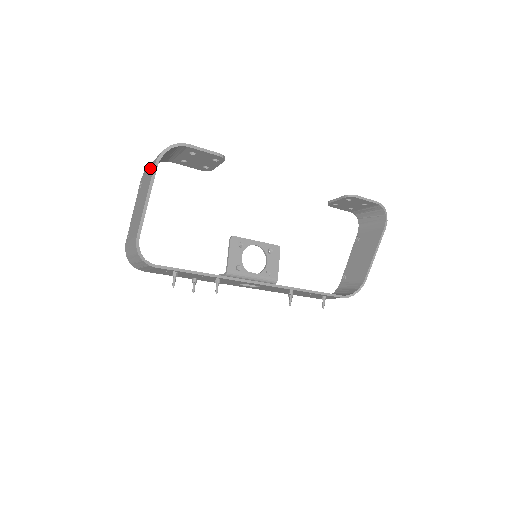
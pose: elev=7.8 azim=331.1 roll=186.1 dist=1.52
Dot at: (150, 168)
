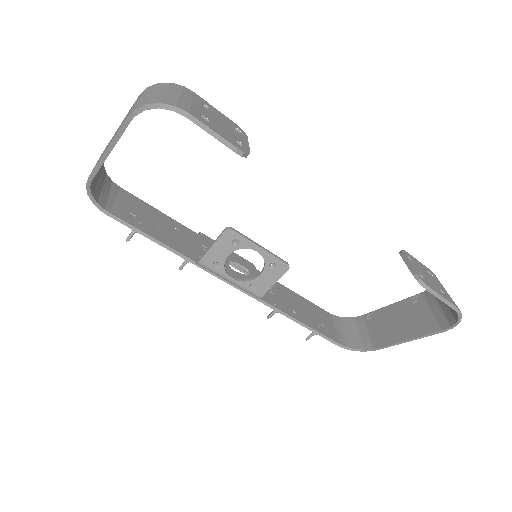
Dot at: (133, 106)
